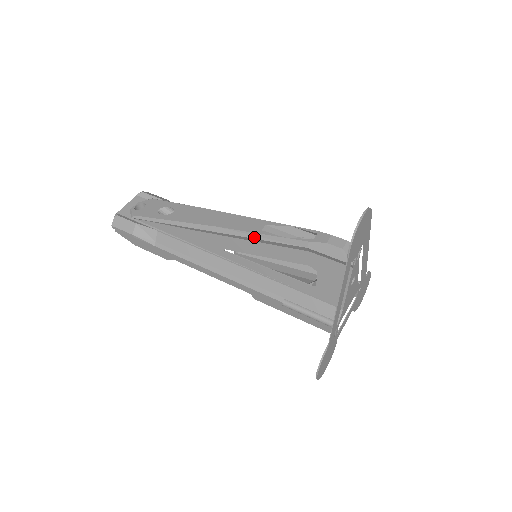
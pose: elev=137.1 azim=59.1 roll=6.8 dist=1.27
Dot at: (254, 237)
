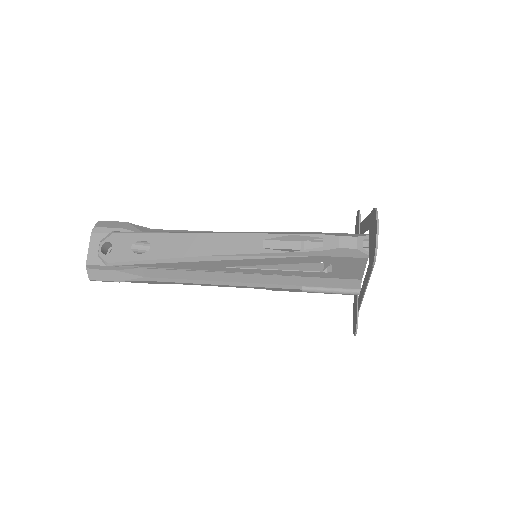
Dot at: (258, 257)
